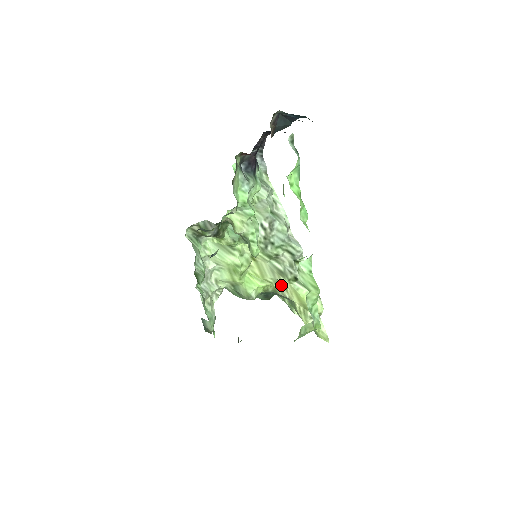
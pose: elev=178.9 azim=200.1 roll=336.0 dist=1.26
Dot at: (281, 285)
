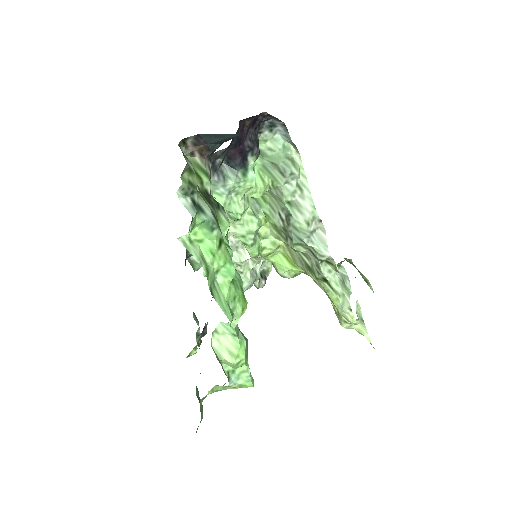
Dot at: occluded
